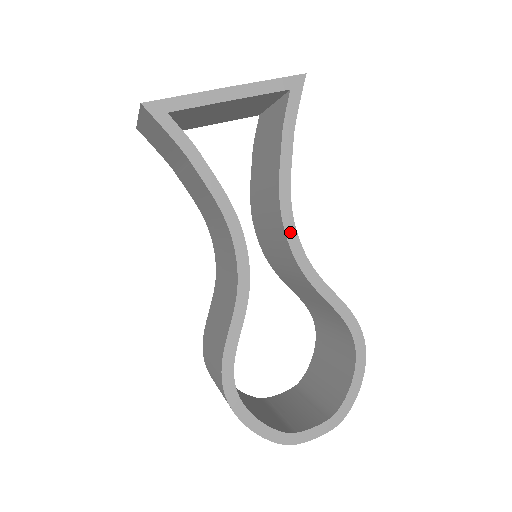
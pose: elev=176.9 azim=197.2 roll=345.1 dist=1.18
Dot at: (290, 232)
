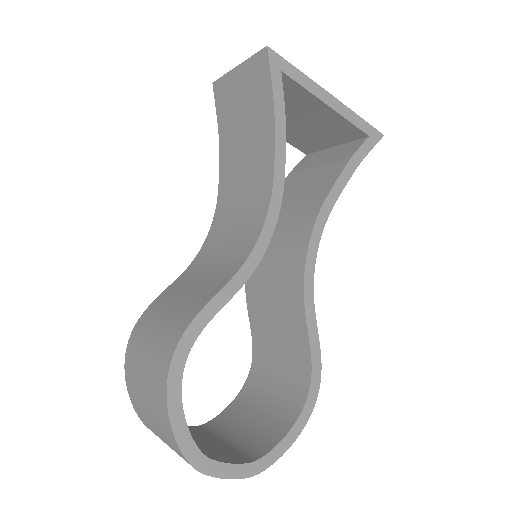
Dot at: (313, 245)
